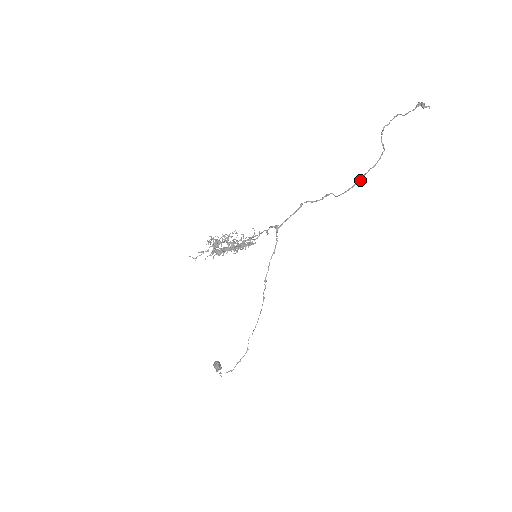
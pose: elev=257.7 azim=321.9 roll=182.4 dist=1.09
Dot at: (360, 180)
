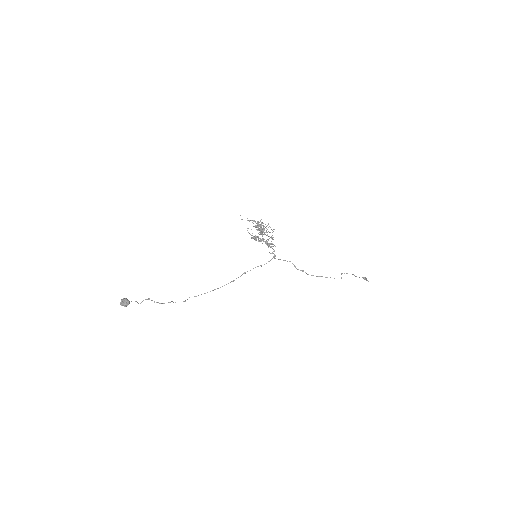
Dot at: (327, 277)
